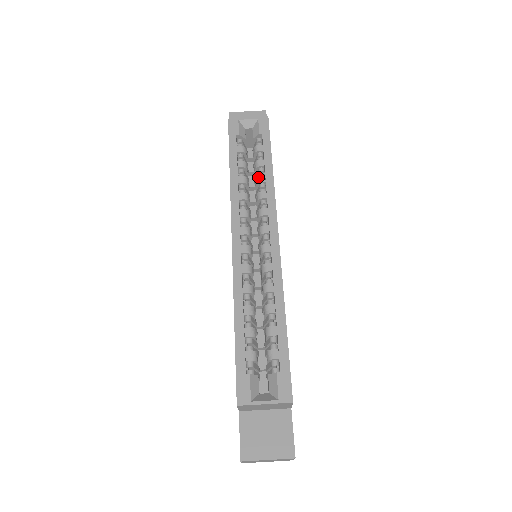
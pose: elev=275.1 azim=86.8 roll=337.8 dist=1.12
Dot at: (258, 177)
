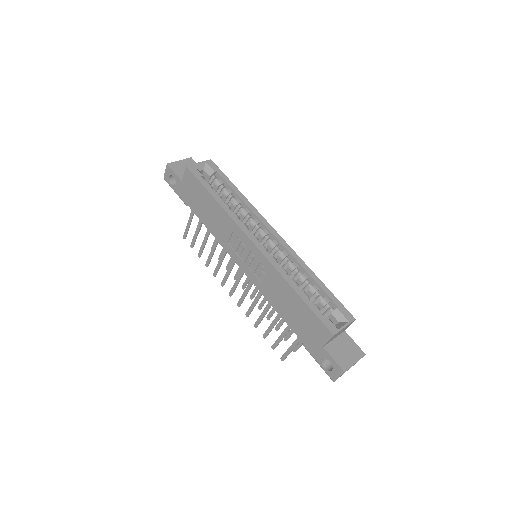
Dot at: (235, 201)
